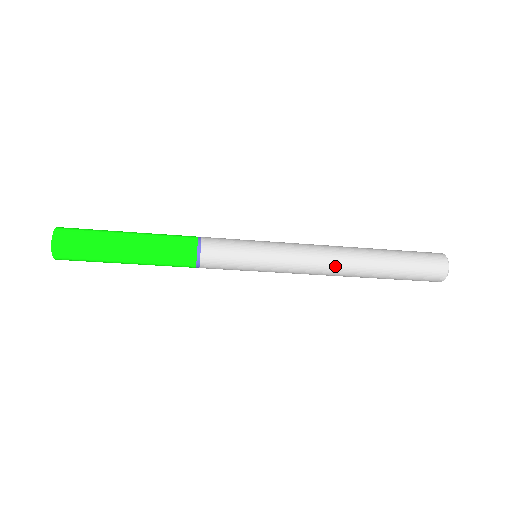
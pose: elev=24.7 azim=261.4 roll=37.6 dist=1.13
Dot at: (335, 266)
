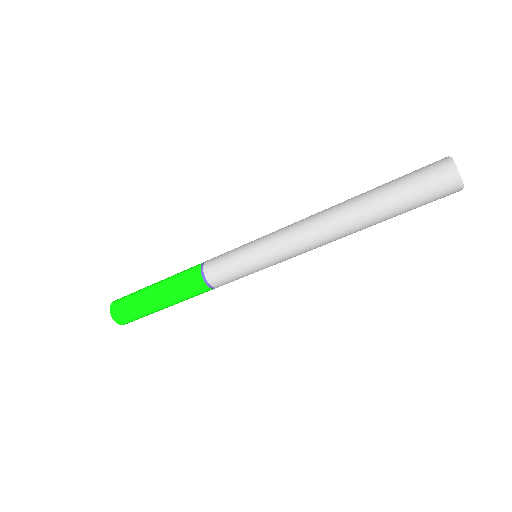
Dot at: (322, 229)
